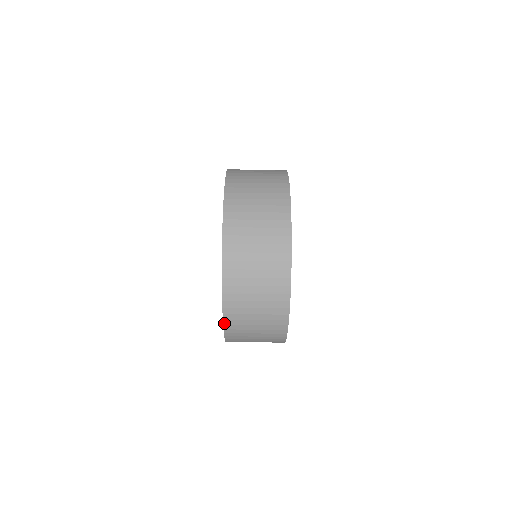
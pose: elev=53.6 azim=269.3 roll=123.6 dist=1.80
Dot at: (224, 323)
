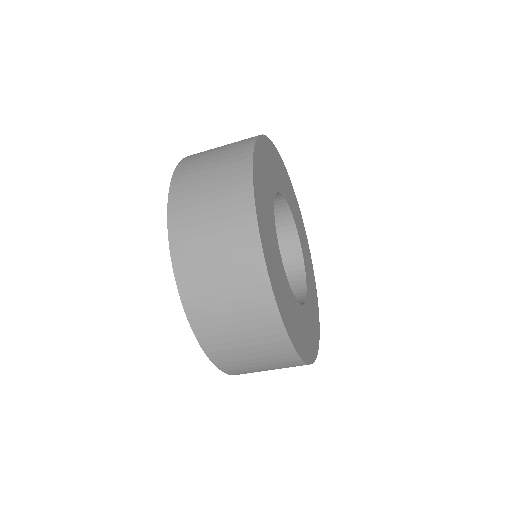
Dot at: occluded
